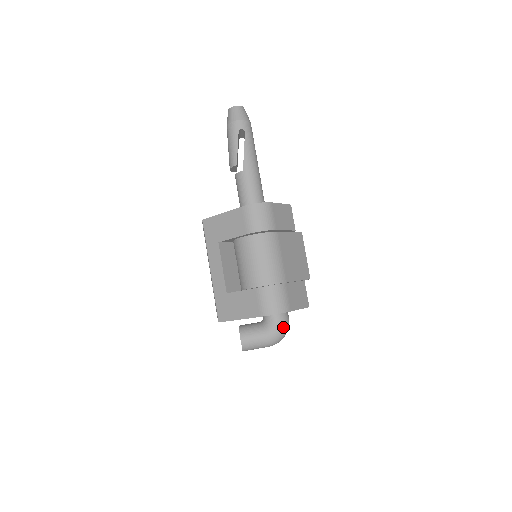
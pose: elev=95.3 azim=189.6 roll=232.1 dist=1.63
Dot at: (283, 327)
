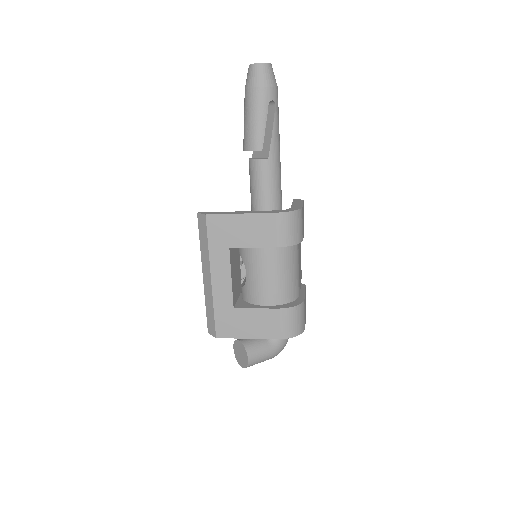
Dot at: (287, 339)
